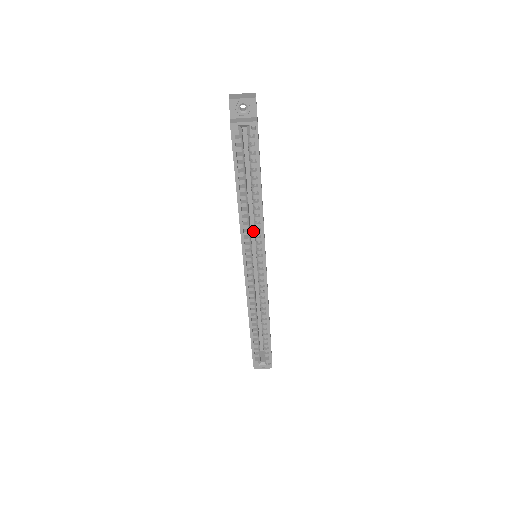
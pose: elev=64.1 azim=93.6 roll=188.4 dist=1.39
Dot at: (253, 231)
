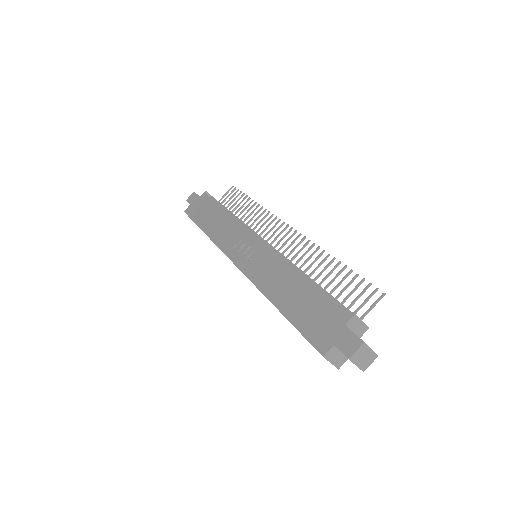
Dot at: occluded
